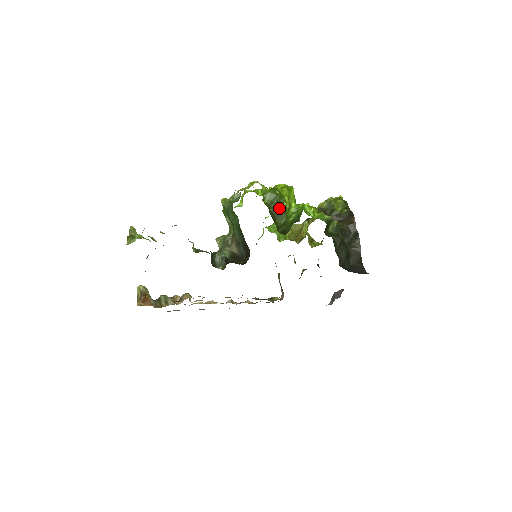
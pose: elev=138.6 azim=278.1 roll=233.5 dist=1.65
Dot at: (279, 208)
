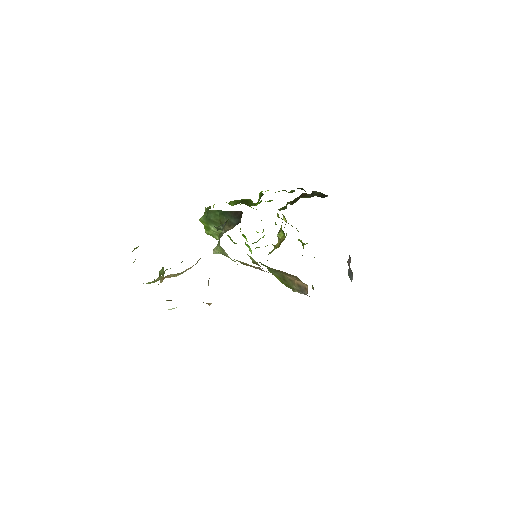
Dot at: (244, 200)
